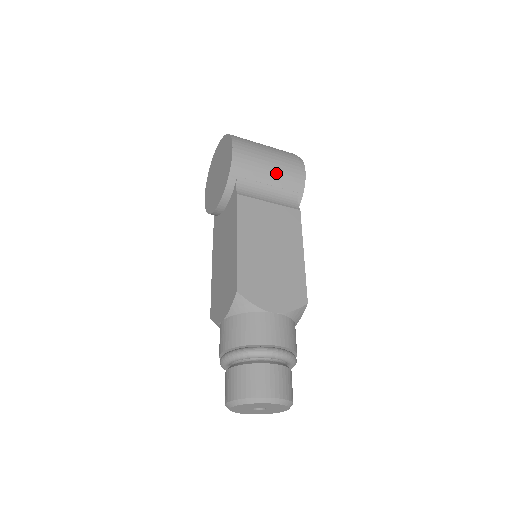
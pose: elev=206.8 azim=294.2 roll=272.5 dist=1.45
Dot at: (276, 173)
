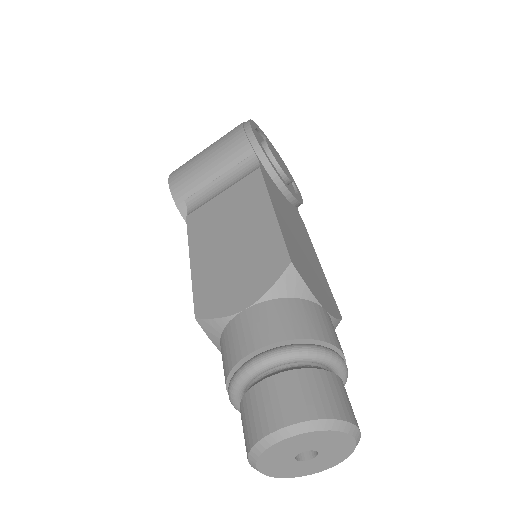
Dot at: (218, 160)
